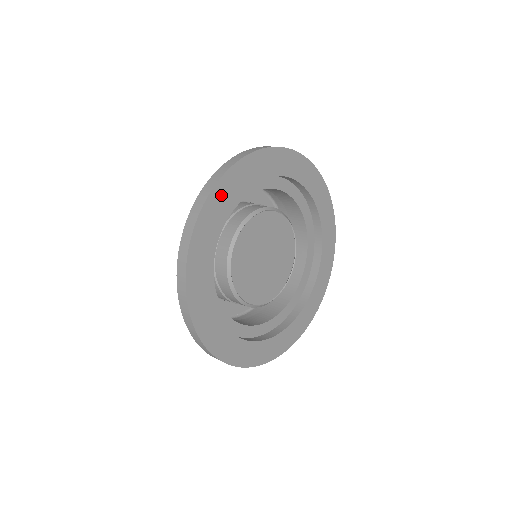
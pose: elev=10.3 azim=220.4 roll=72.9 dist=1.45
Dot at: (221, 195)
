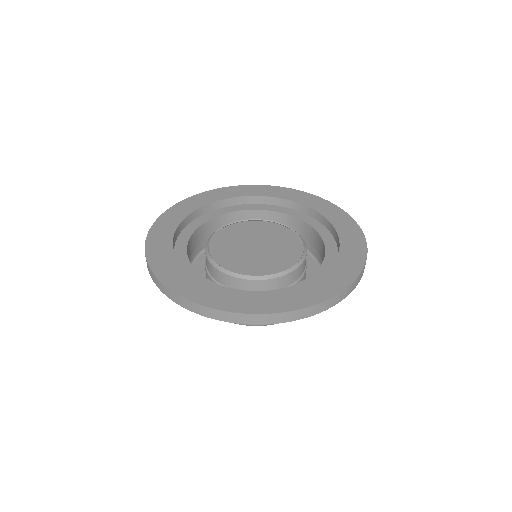
Dot at: (175, 213)
